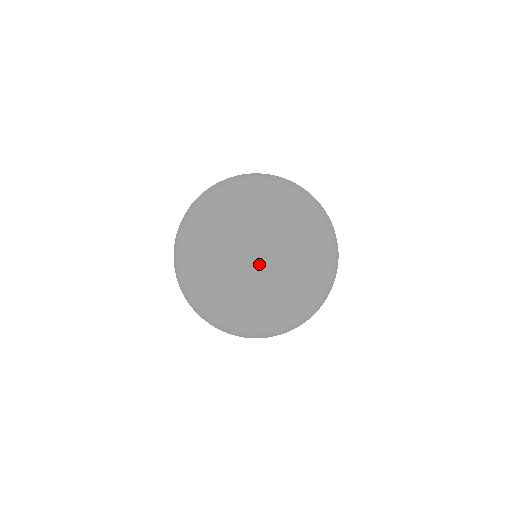
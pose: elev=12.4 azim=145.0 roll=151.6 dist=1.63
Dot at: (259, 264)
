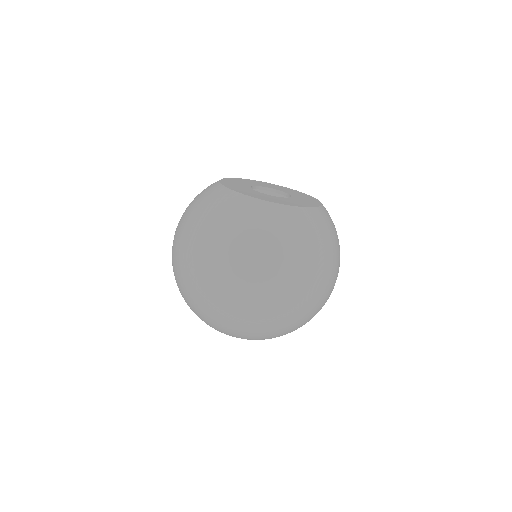
Dot at: (286, 328)
